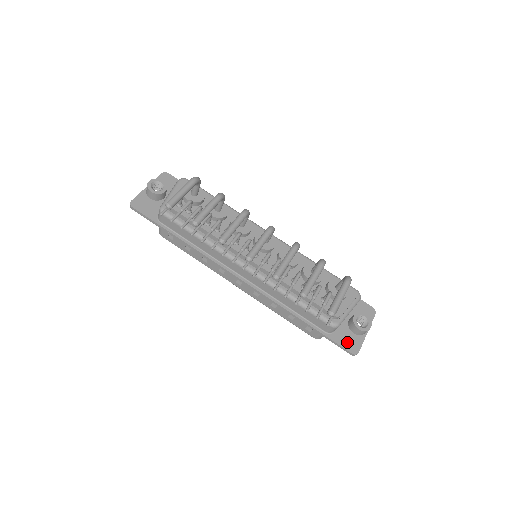
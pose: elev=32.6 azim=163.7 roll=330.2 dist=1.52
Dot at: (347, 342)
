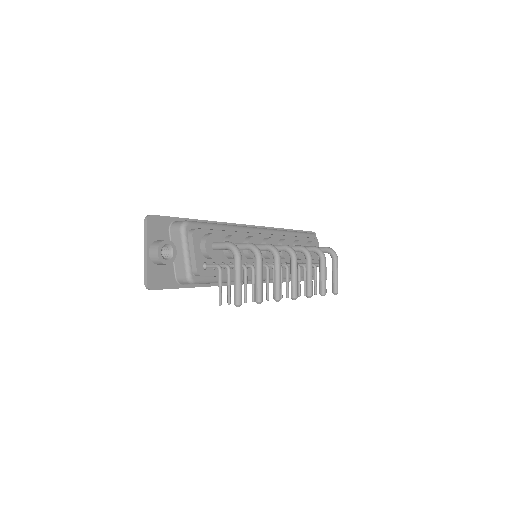
Dot at: occluded
